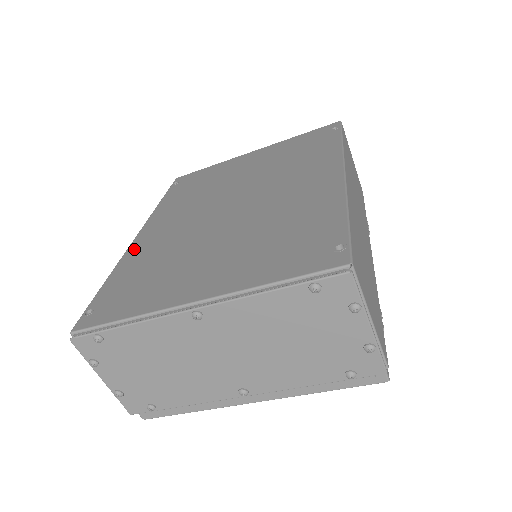
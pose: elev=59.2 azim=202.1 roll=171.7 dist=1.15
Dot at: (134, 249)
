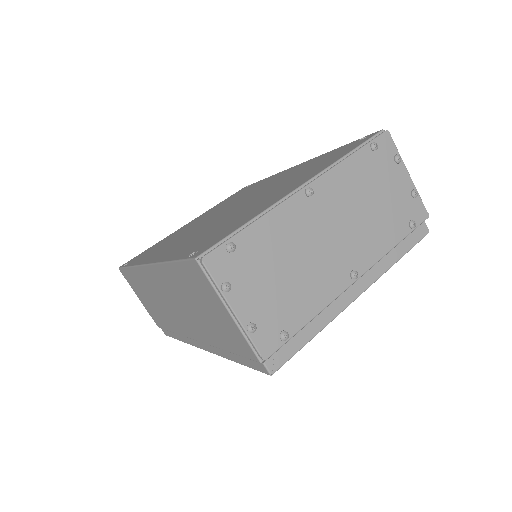
Dot at: (164, 256)
